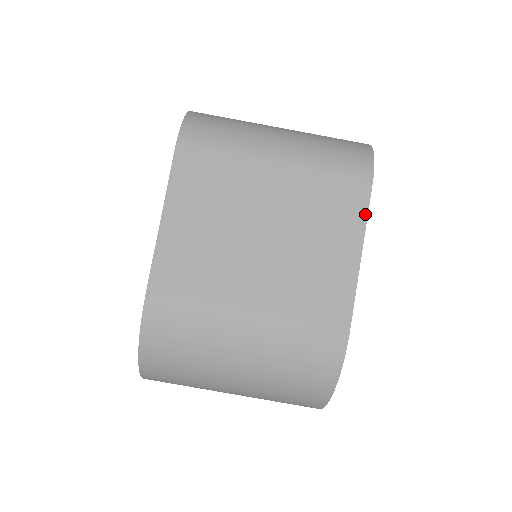
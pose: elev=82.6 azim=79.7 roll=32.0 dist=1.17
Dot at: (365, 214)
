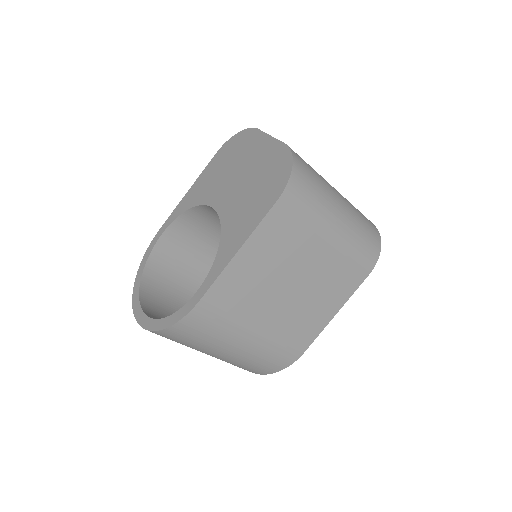
Dot at: (355, 290)
